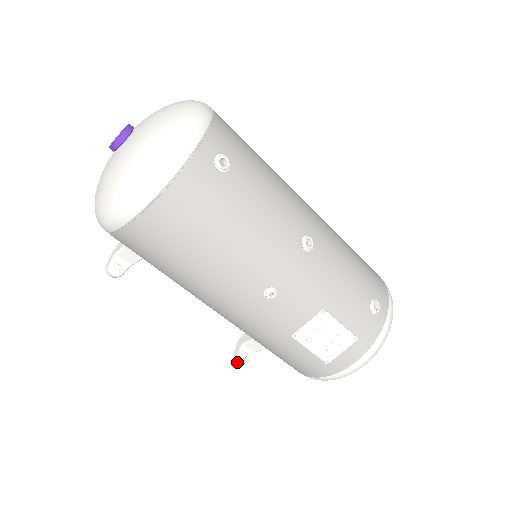
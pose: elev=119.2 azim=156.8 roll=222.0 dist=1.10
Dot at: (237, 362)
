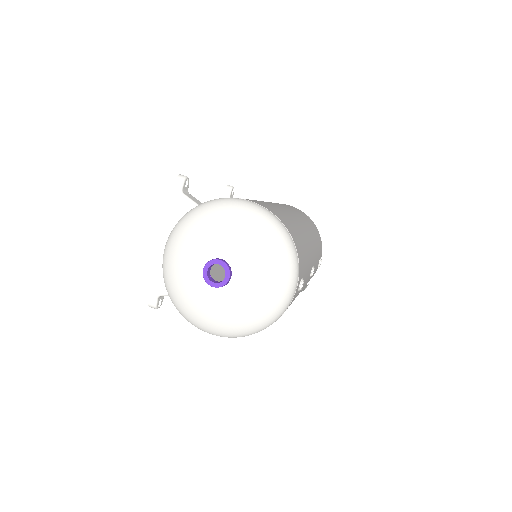
Dot at: occluded
